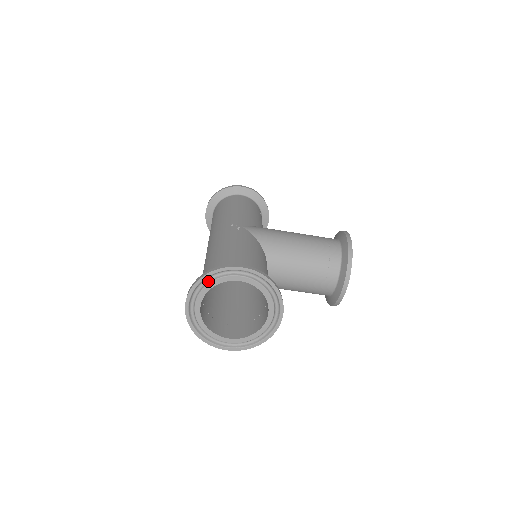
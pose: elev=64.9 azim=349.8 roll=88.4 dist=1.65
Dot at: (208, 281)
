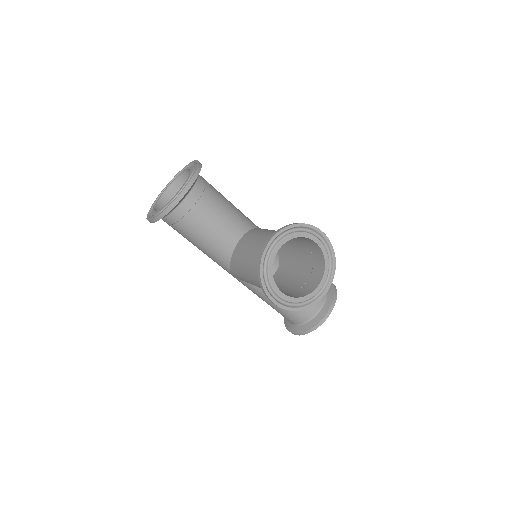
Dot at: occluded
